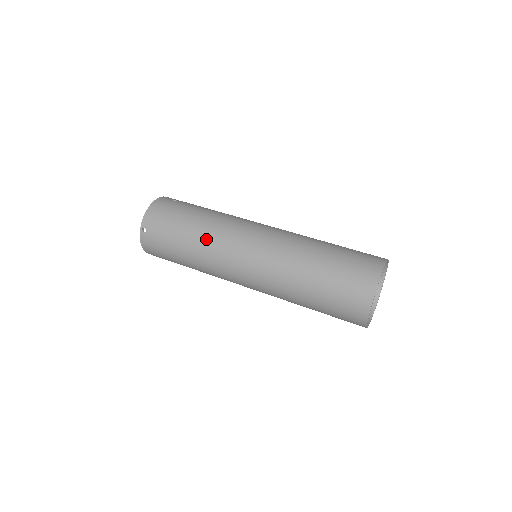
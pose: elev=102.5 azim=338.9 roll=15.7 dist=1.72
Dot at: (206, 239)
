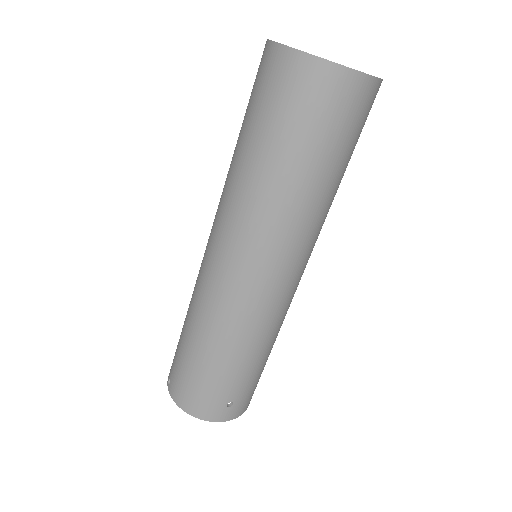
Dot at: (192, 295)
